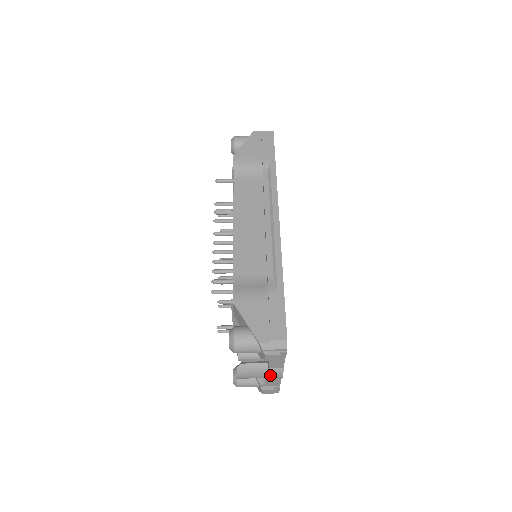
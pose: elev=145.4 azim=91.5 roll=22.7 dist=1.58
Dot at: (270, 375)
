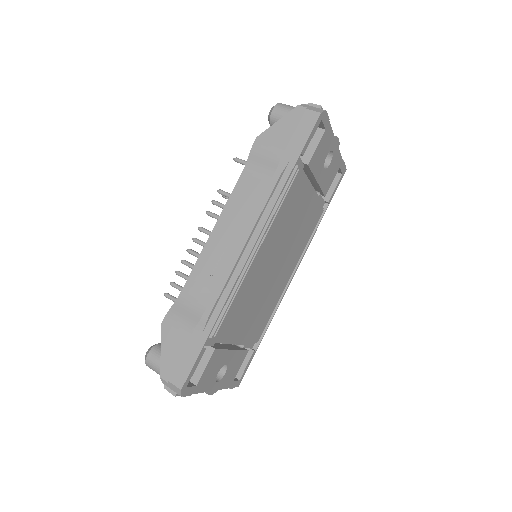
Dot at: occluded
